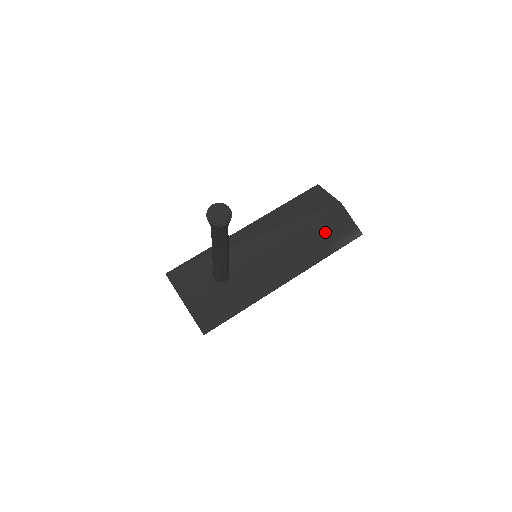
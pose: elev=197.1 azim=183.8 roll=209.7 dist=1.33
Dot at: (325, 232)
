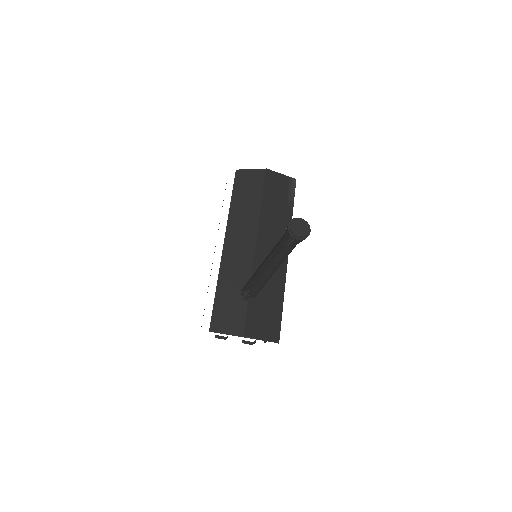
Dot at: (277, 198)
